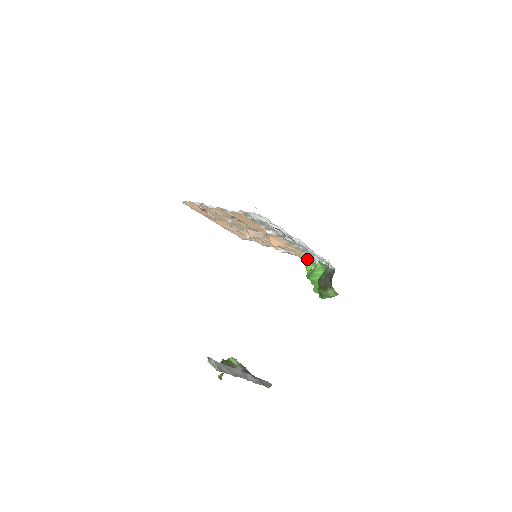
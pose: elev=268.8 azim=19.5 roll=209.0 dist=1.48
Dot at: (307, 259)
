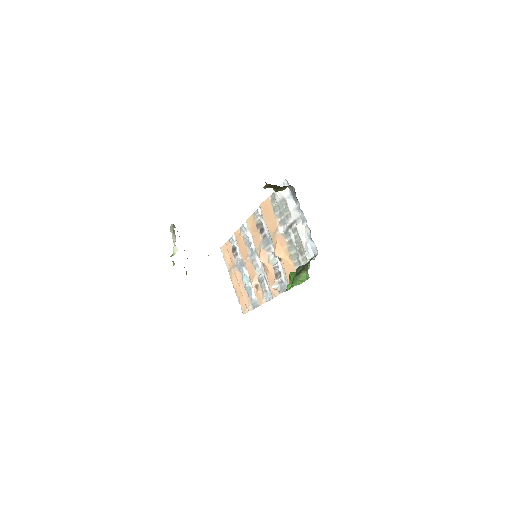
Dot at: occluded
